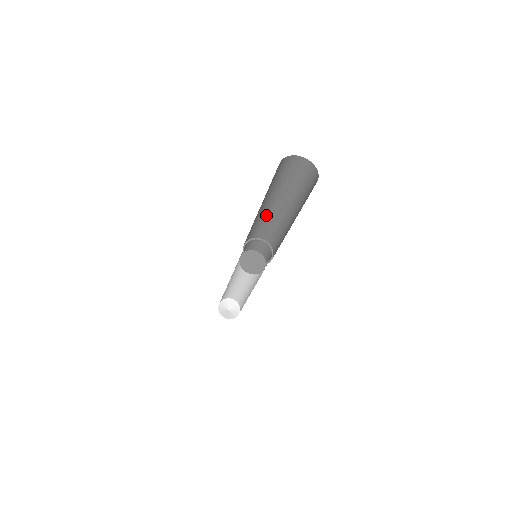
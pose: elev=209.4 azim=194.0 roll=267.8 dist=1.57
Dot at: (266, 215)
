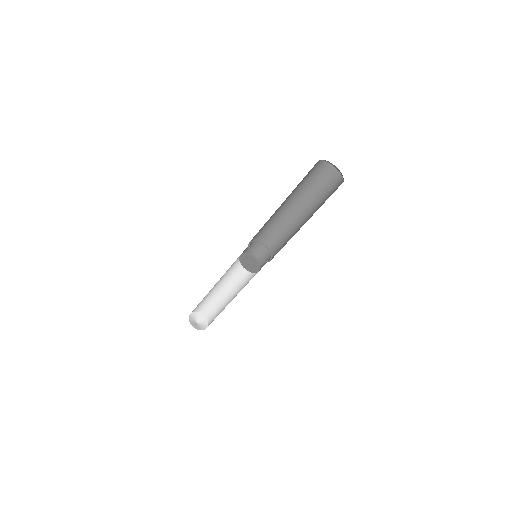
Dot at: occluded
